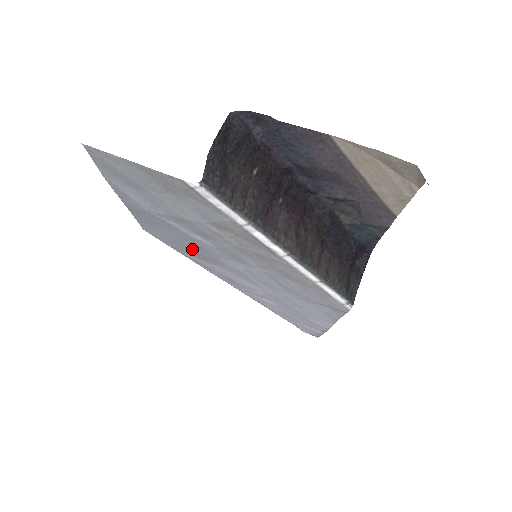
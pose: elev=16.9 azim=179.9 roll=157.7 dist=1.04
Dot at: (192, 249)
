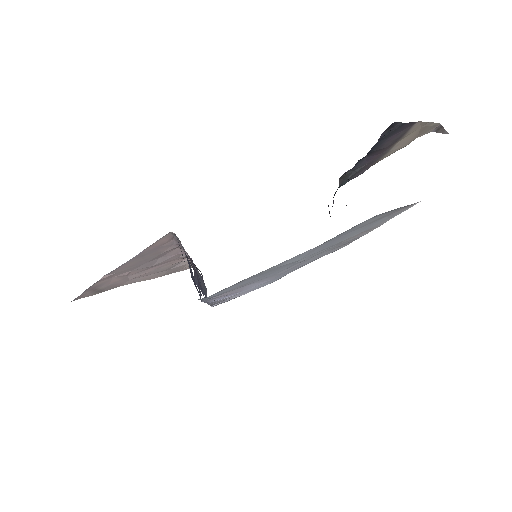
Dot at: (251, 282)
